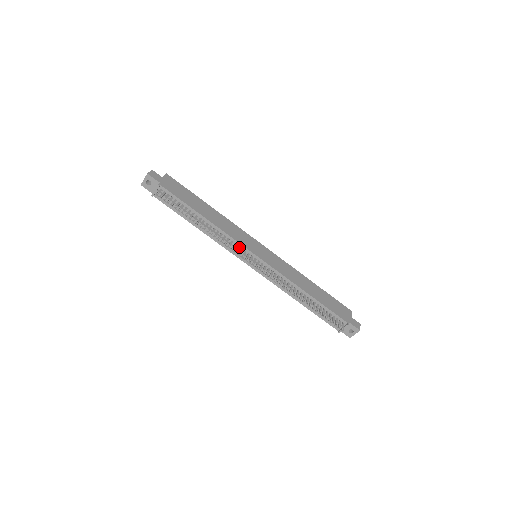
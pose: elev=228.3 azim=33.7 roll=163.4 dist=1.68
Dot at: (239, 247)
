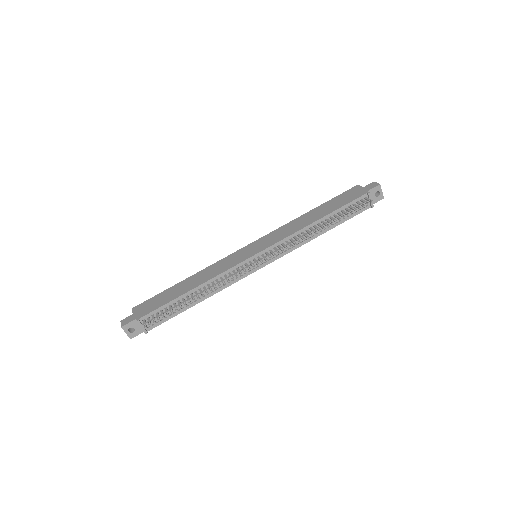
Dot at: (238, 268)
